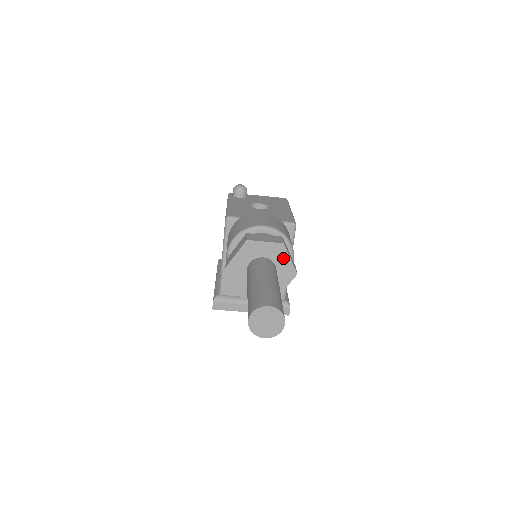
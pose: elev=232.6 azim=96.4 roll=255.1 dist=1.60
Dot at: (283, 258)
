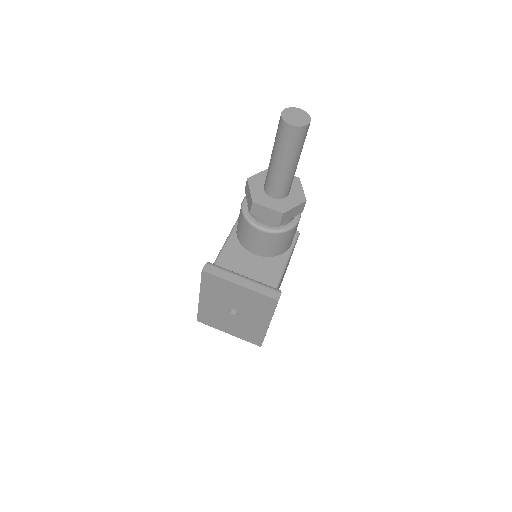
Dot at: (297, 187)
